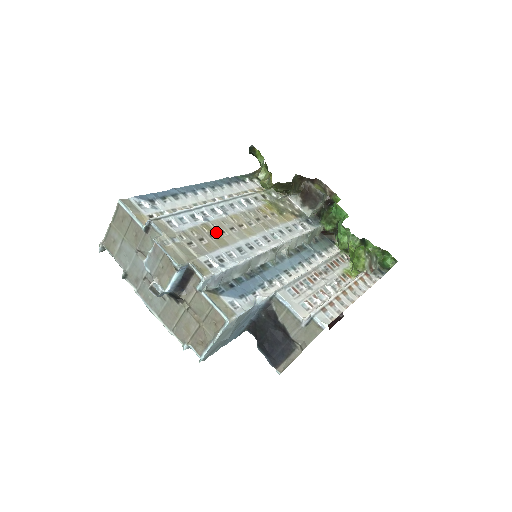
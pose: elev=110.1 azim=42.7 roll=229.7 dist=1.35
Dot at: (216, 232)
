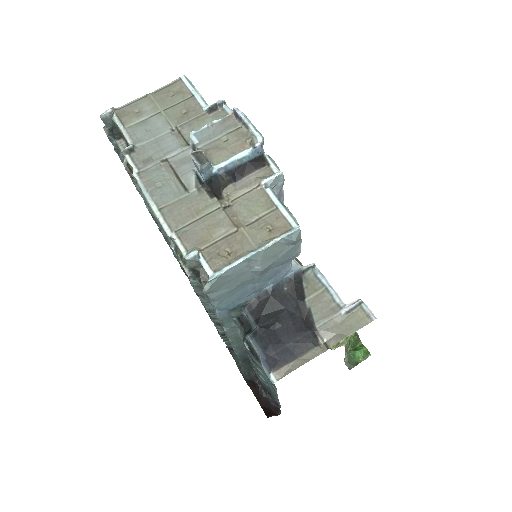
Dot at: occluded
